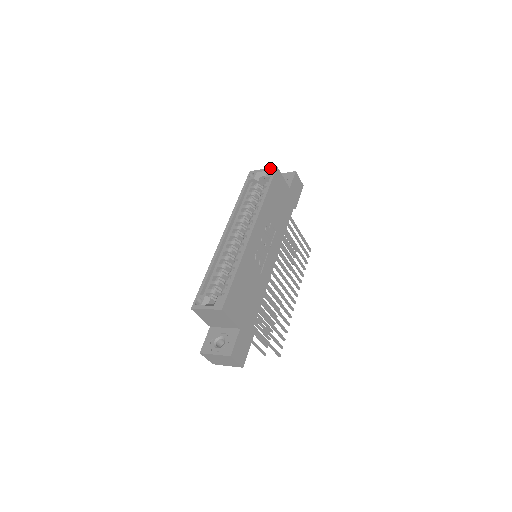
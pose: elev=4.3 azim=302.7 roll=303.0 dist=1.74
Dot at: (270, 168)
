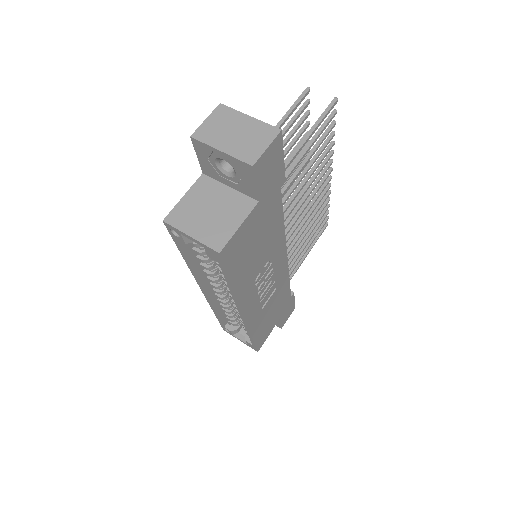
Dot at: (205, 247)
